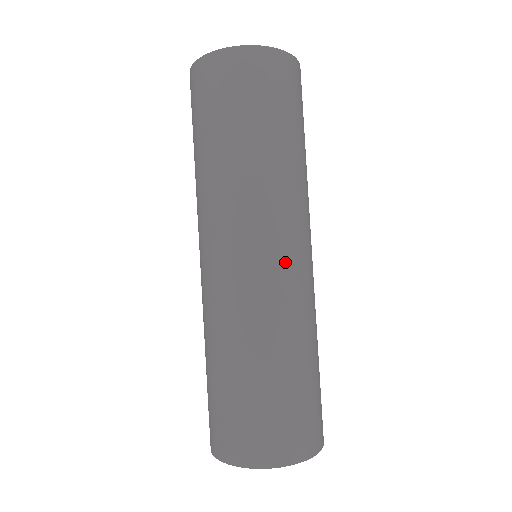
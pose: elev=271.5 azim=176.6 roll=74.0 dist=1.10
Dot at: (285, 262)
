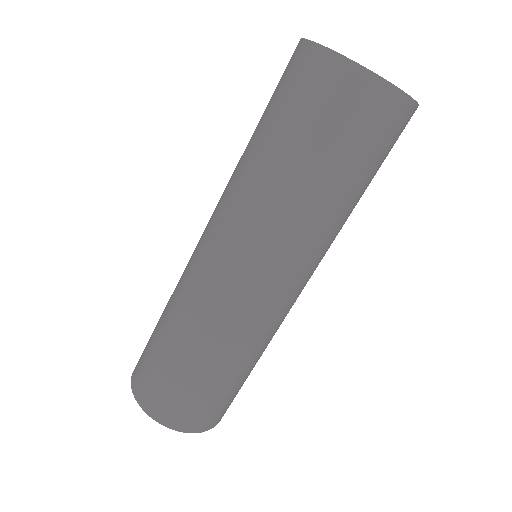
Dot at: (277, 297)
